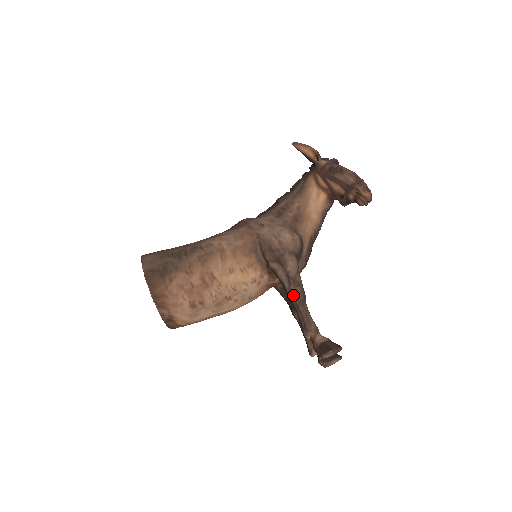
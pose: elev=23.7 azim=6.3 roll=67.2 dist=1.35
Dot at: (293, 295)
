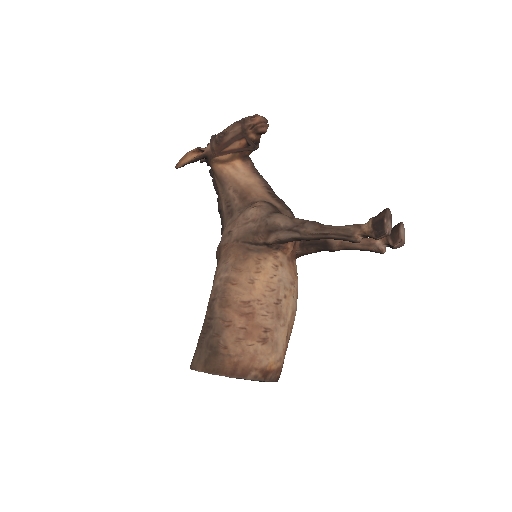
Dot at: (310, 233)
